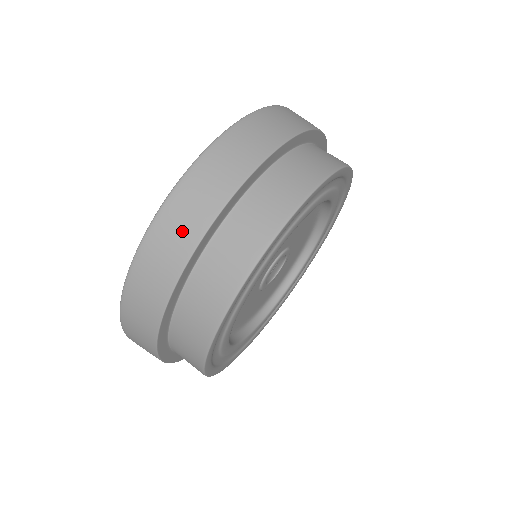
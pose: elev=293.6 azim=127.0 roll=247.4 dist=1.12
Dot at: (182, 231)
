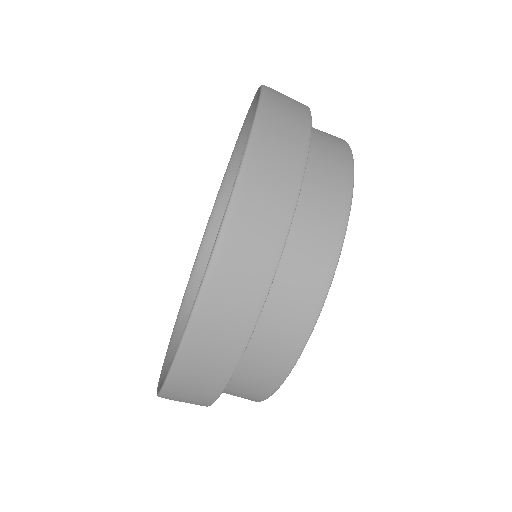
Dot at: occluded
